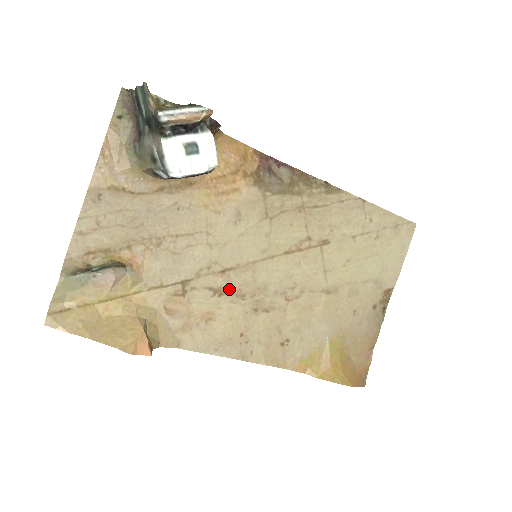
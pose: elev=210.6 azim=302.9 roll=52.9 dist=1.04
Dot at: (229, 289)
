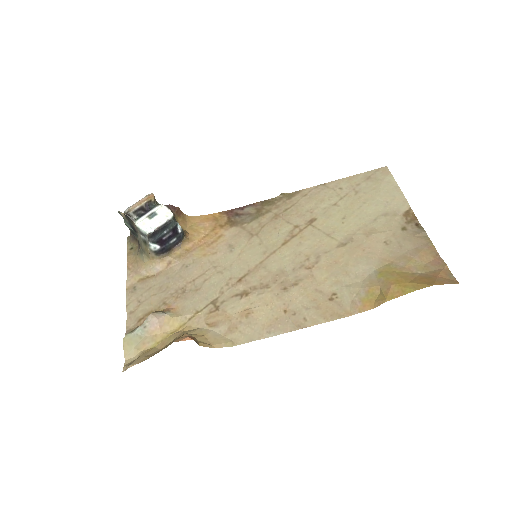
Dot at: (252, 288)
